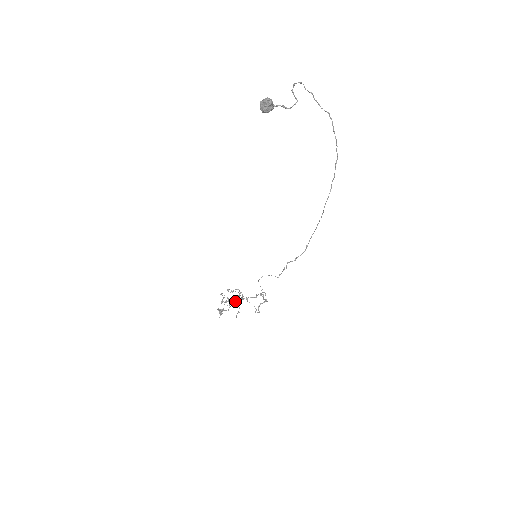
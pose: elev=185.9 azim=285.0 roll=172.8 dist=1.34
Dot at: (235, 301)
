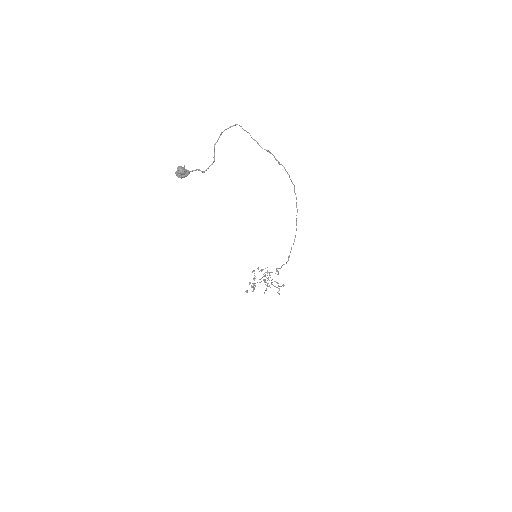
Dot at: (259, 282)
